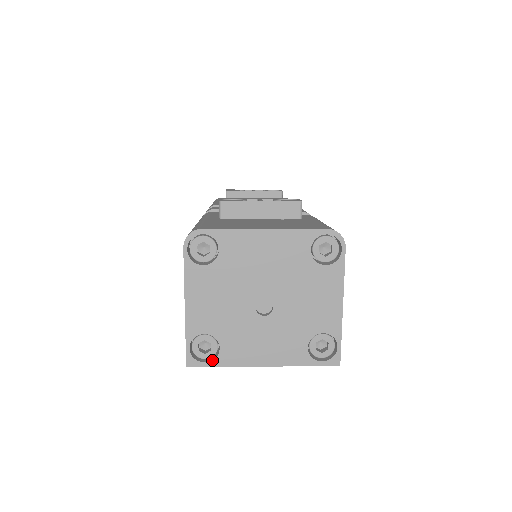
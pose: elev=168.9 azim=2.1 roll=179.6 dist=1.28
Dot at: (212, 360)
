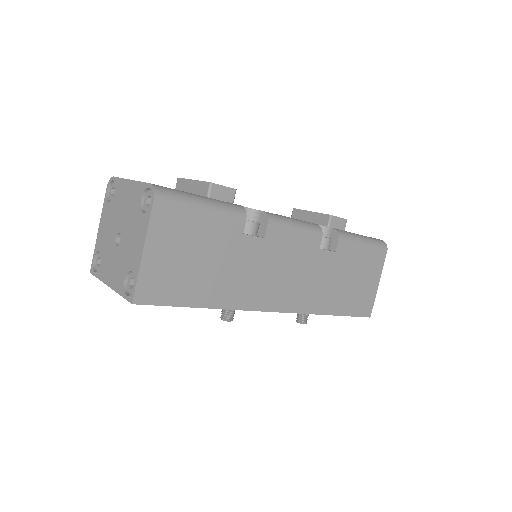
Dot at: (97, 272)
